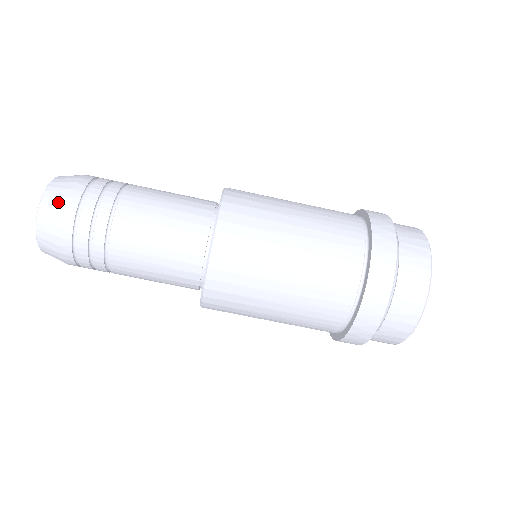
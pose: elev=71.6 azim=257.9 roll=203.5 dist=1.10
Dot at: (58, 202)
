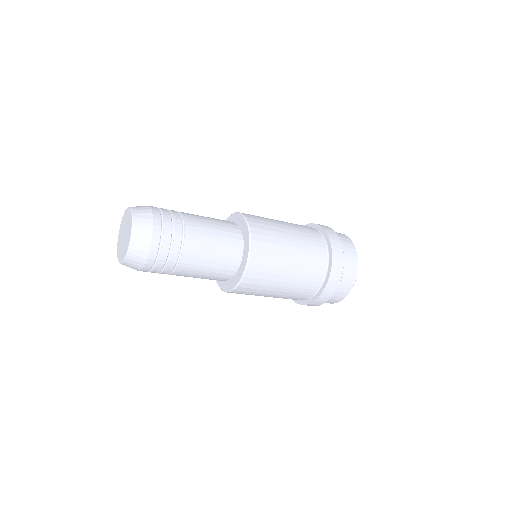
Dot at: (143, 249)
